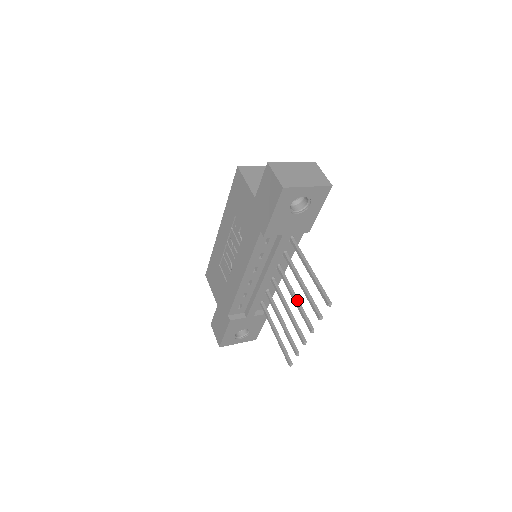
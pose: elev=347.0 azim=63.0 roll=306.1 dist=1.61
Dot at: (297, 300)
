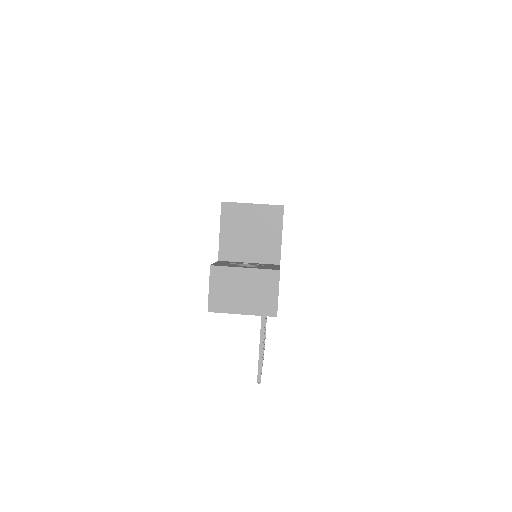
Dot at: occluded
